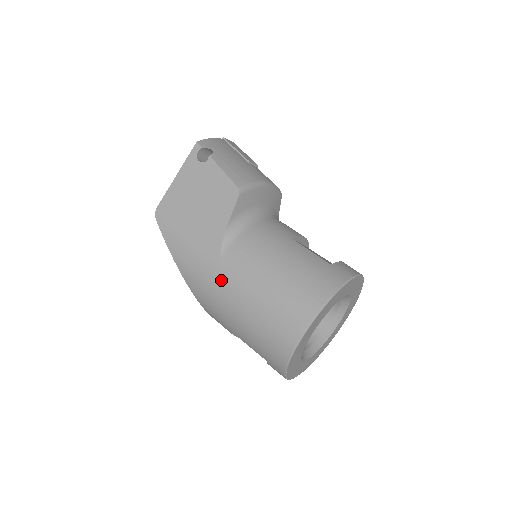
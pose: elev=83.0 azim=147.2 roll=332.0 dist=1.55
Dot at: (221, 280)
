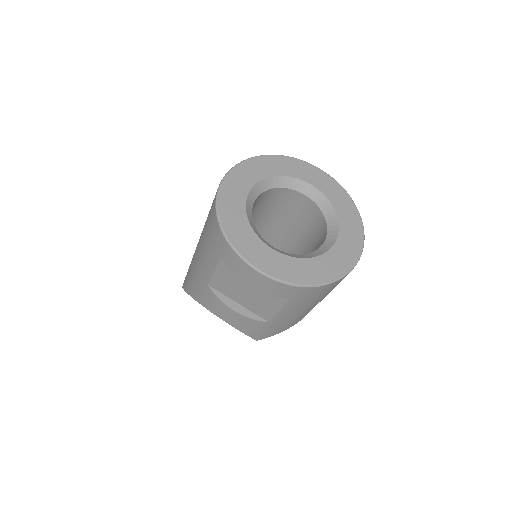
Dot at: occluded
